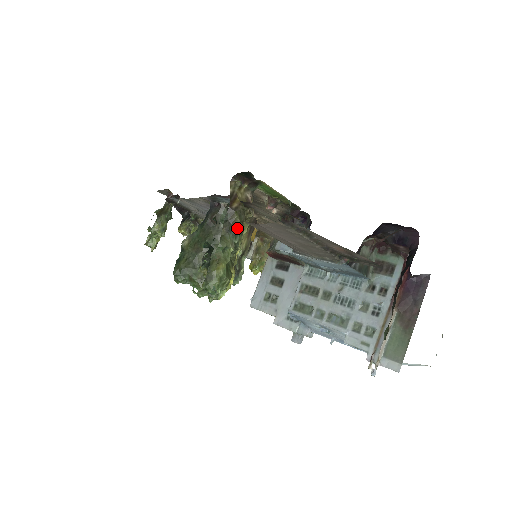
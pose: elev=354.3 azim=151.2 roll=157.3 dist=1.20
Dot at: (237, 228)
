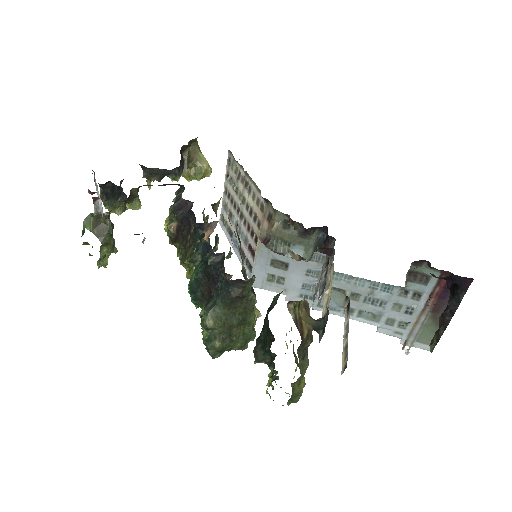
Dot at: occluded
